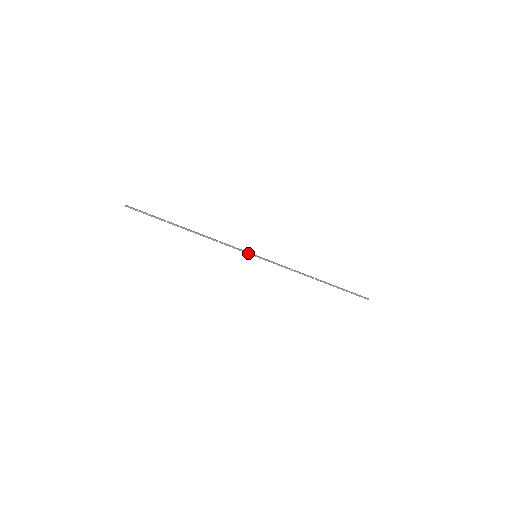
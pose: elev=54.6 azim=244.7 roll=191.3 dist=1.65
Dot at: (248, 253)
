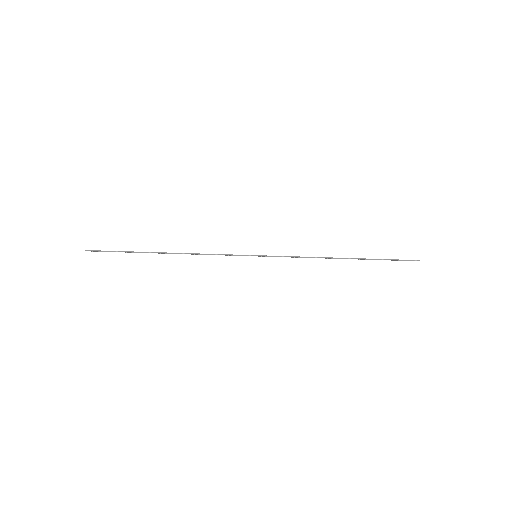
Dot at: (245, 255)
